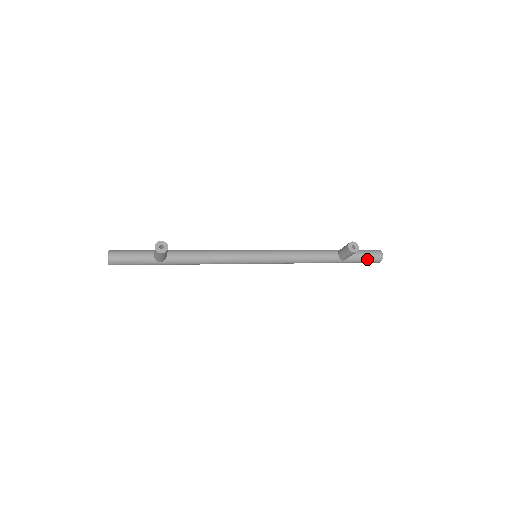
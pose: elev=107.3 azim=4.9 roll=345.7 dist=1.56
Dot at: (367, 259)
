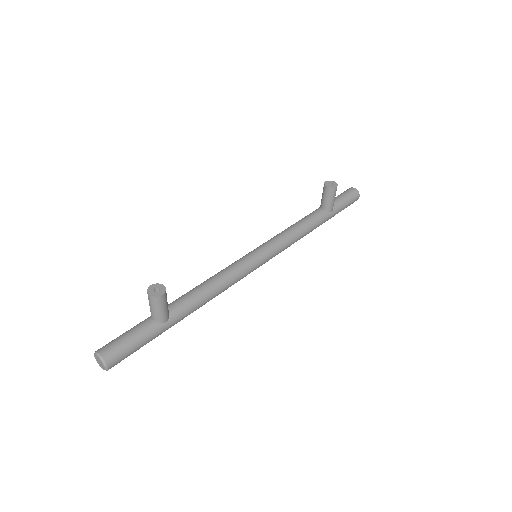
Dot at: (348, 199)
